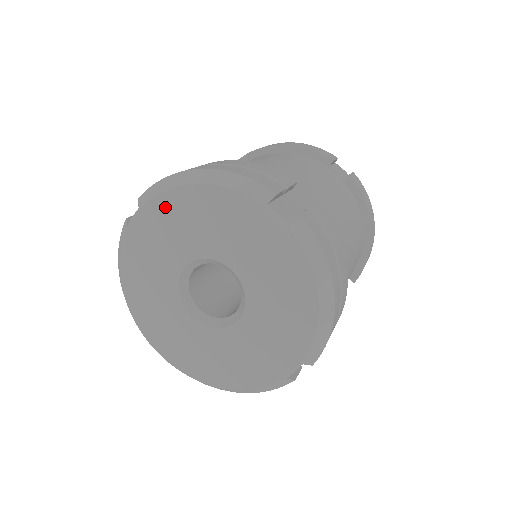
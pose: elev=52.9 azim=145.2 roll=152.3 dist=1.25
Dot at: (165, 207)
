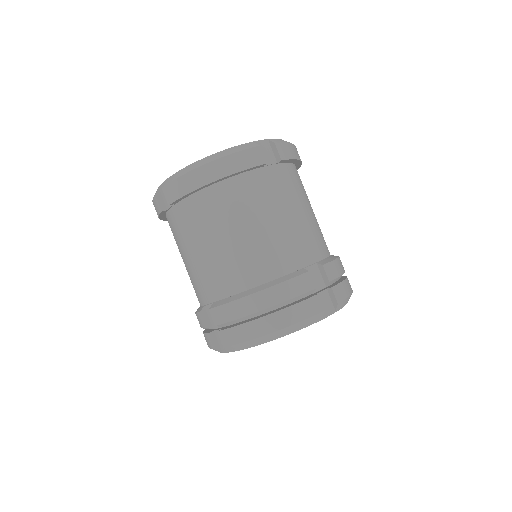
Dot at: occluded
